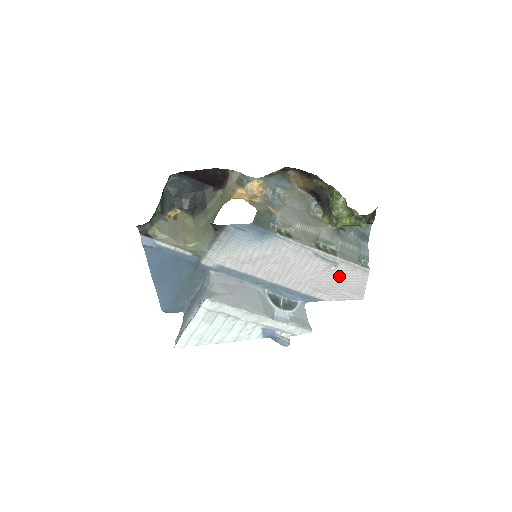
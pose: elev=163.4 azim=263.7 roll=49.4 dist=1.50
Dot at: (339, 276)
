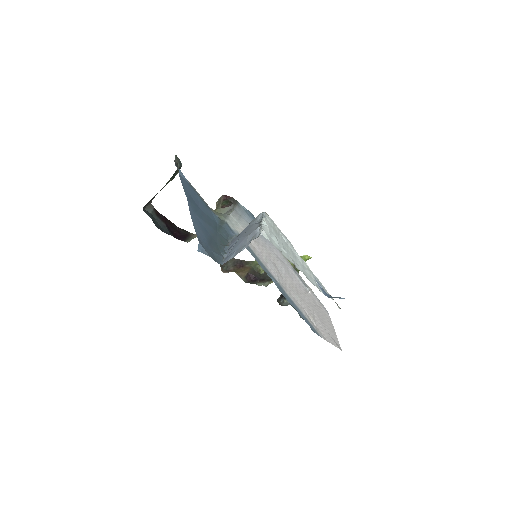
Dot at: (315, 307)
